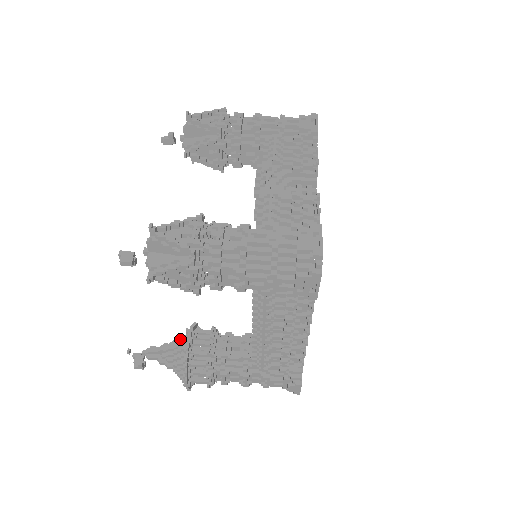
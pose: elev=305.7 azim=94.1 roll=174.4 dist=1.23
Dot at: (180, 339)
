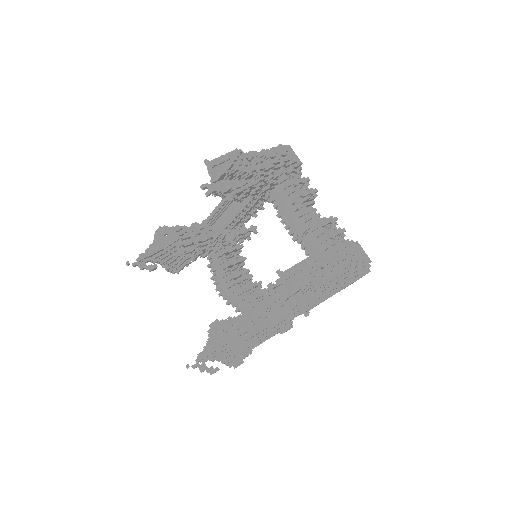
Dot at: (225, 337)
